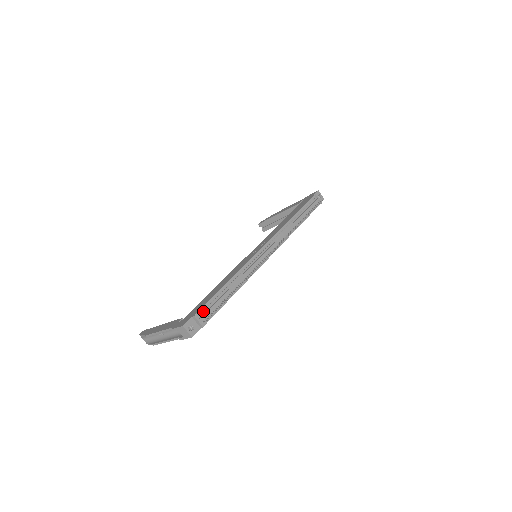
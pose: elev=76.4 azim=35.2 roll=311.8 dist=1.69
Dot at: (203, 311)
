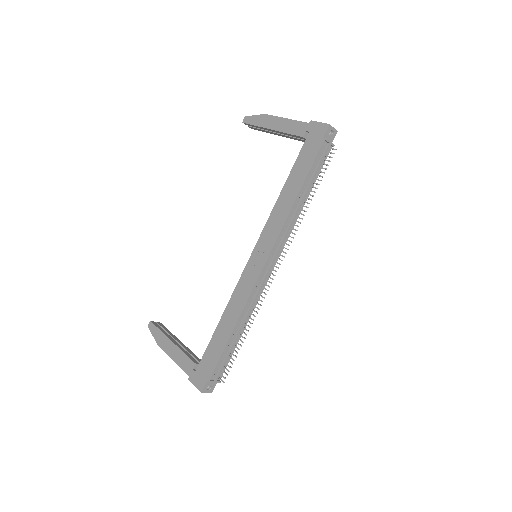
Dot at: (216, 370)
